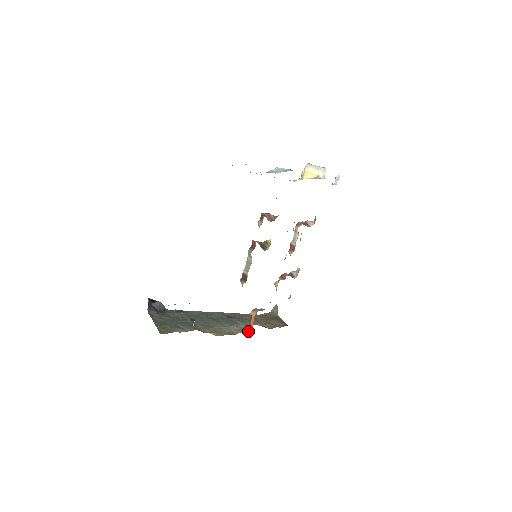
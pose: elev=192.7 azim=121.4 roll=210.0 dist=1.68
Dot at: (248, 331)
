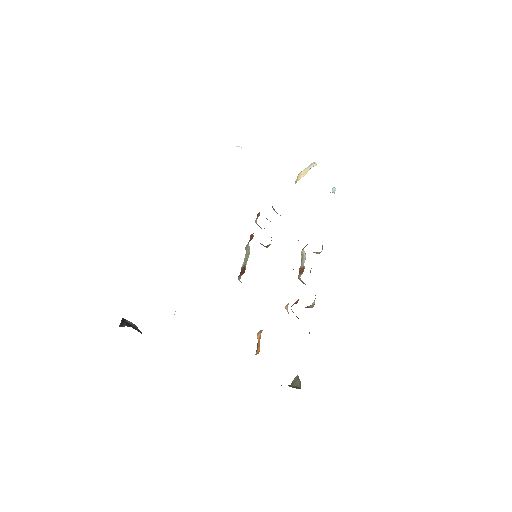
Dot at: occluded
